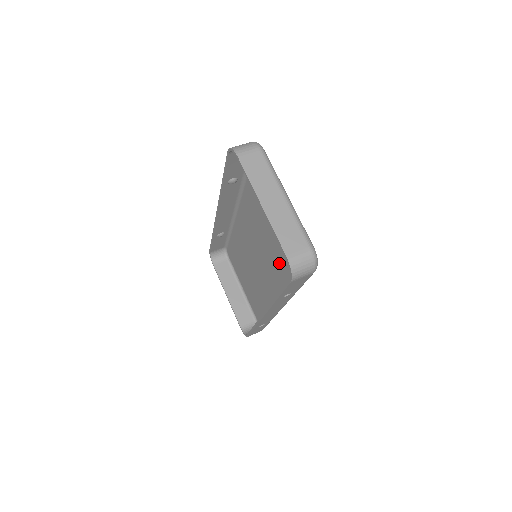
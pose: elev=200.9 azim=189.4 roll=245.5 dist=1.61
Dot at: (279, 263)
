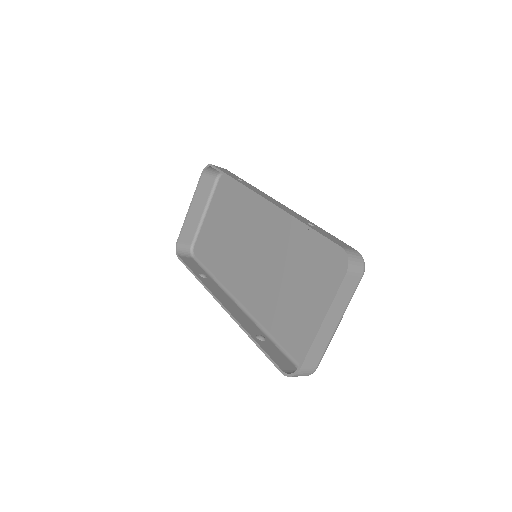
Dot at: (272, 301)
